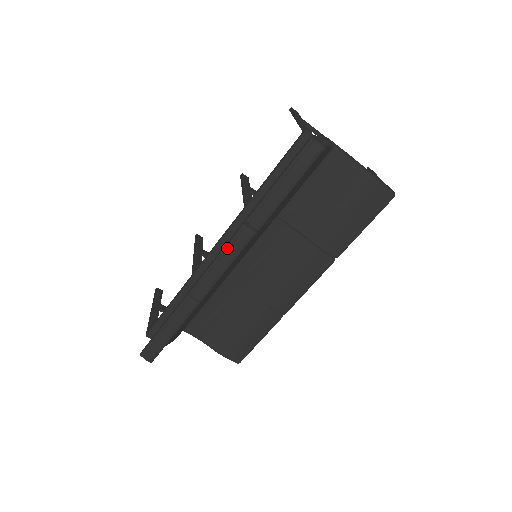
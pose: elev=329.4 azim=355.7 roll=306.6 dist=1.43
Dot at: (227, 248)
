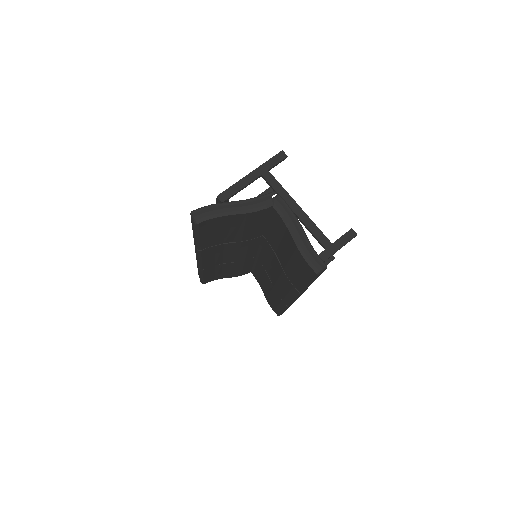
Dot at: (195, 249)
